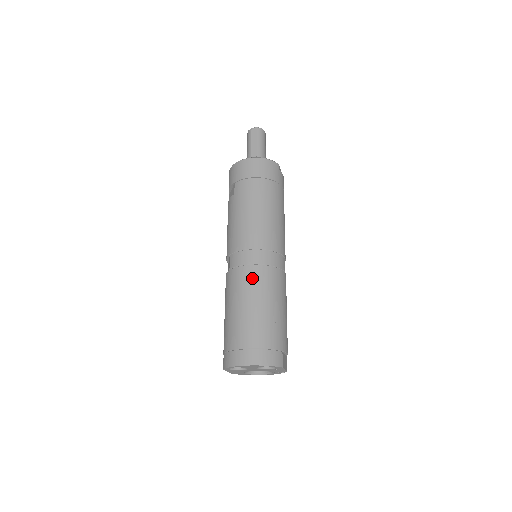
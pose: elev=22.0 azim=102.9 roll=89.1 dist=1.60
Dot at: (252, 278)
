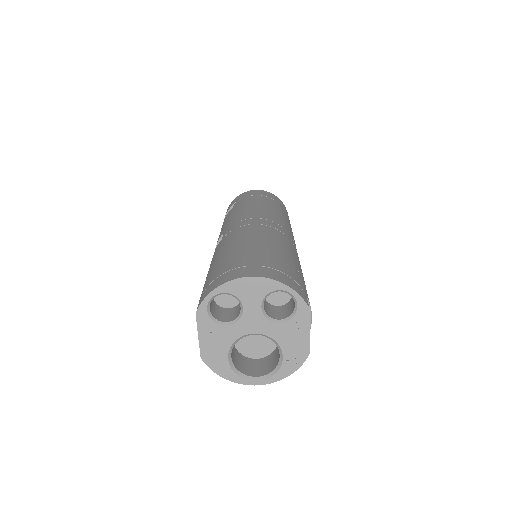
Dot at: (258, 229)
